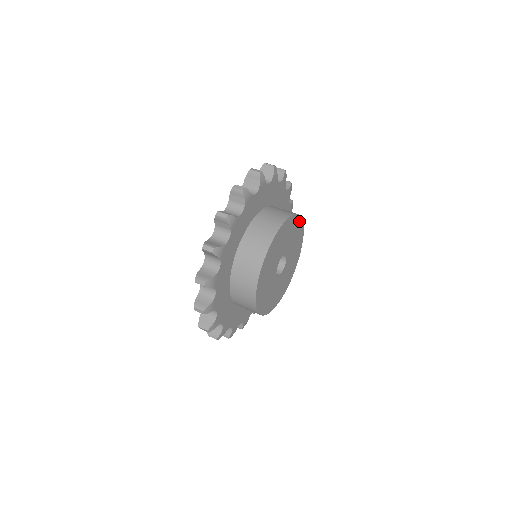
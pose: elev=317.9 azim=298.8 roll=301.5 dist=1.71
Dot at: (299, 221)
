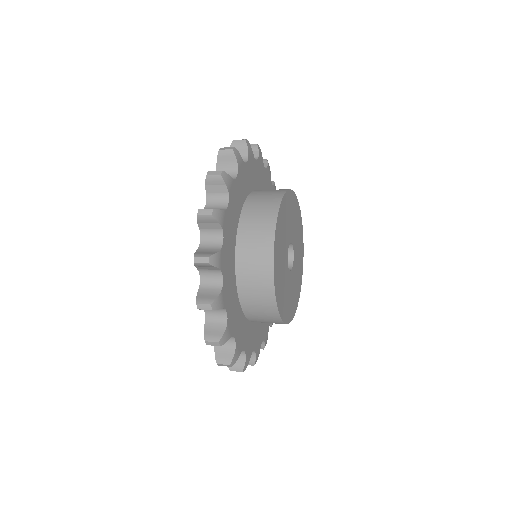
Dot at: (301, 235)
